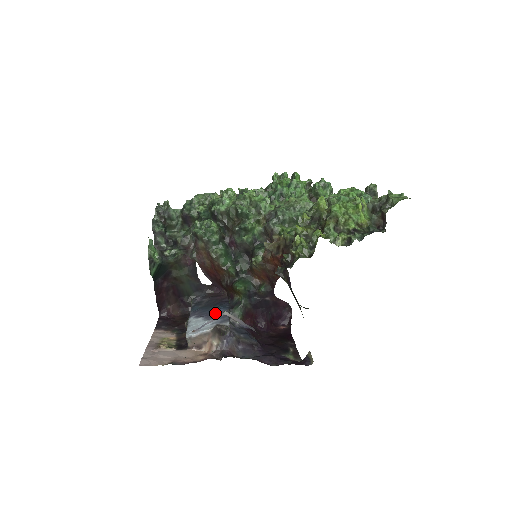
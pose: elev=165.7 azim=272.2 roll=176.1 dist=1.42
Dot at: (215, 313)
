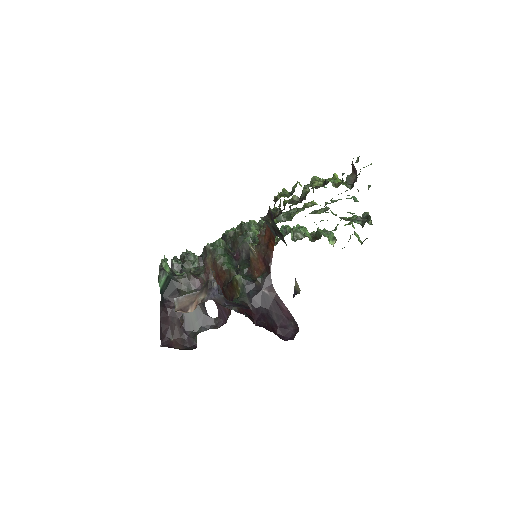
Dot at: occluded
